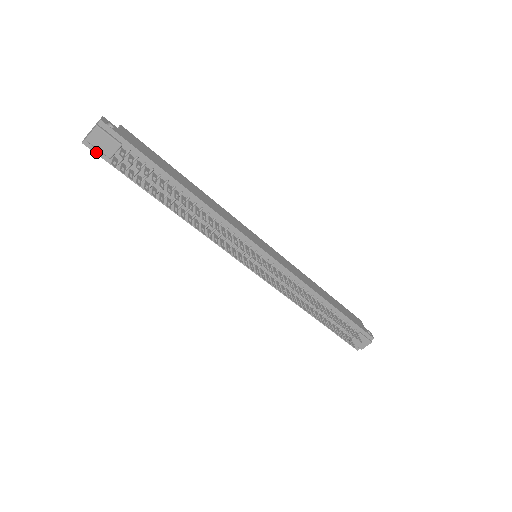
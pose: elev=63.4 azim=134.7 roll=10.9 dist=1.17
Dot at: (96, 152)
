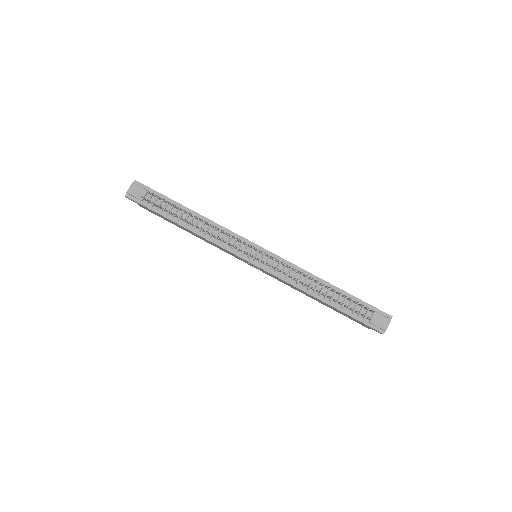
Dot at: (133, 200)
